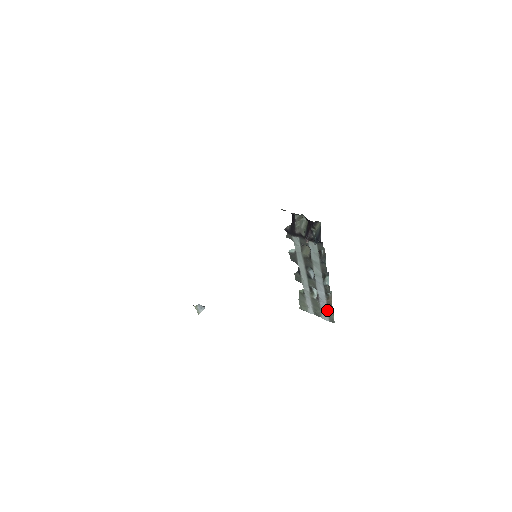
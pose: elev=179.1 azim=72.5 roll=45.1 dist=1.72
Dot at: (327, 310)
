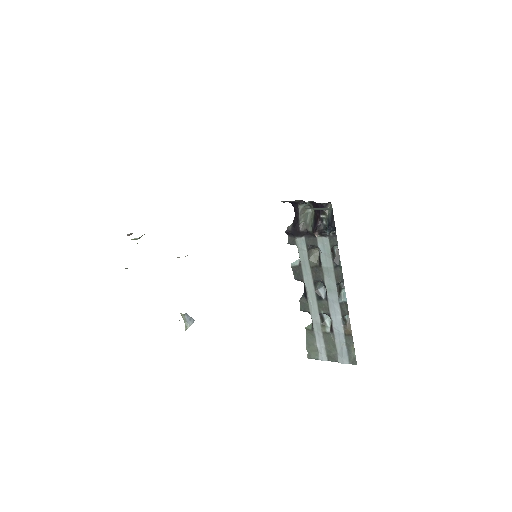
Dot at: (345, 346)
